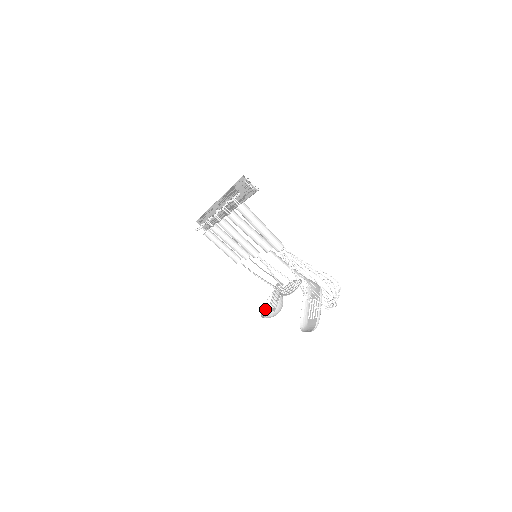
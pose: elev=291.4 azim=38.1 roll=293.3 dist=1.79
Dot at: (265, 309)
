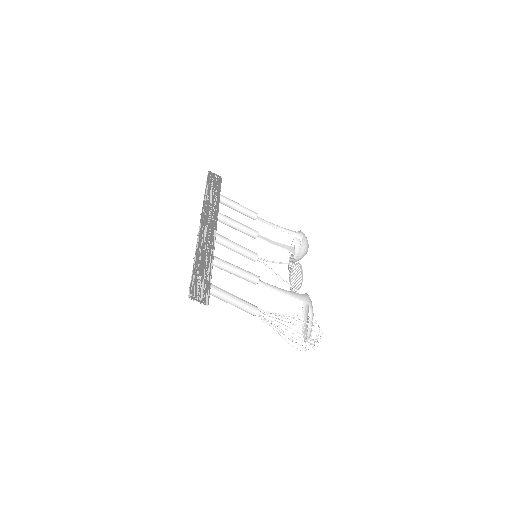
Dot at: (294, 243)
